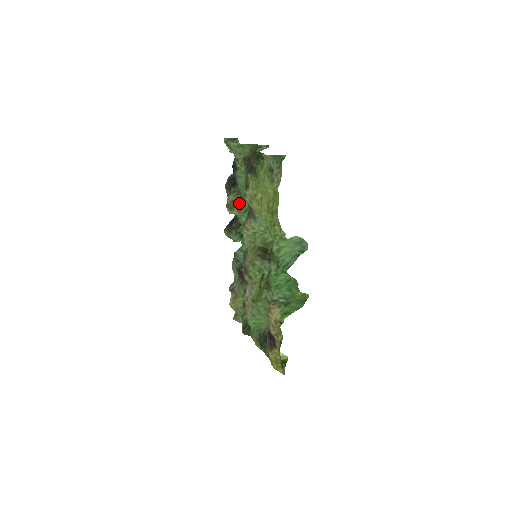
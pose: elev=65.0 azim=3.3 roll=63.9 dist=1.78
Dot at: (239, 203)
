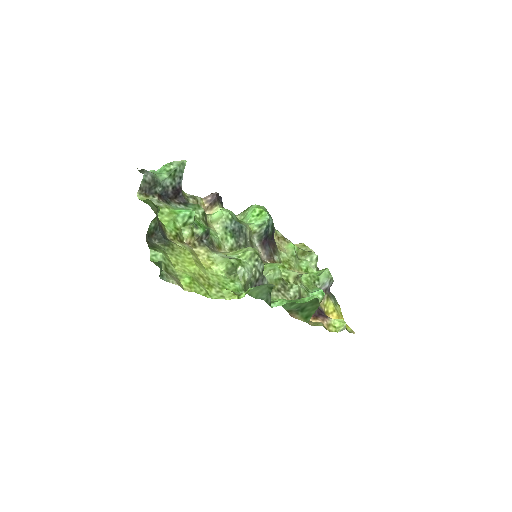
Dot at: (205, 214)
